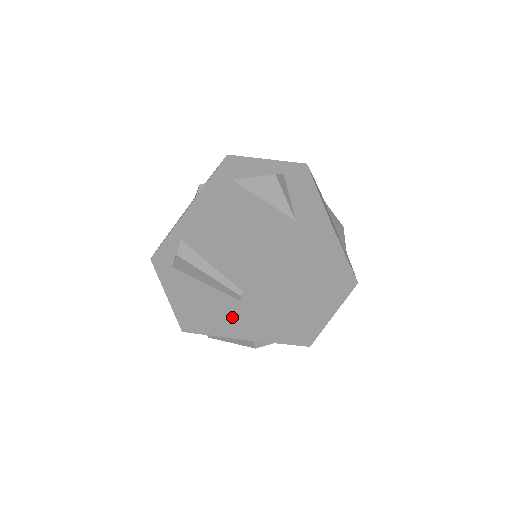
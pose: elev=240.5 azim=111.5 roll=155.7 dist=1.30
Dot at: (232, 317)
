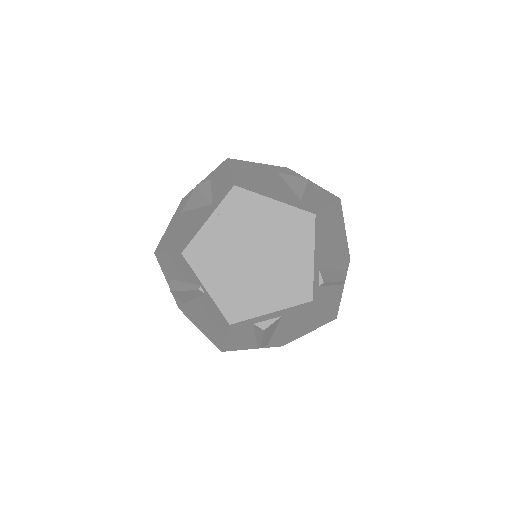
Dot at: (214, 312)
